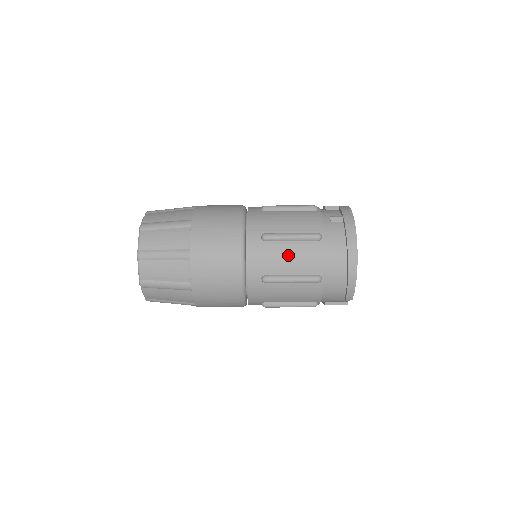
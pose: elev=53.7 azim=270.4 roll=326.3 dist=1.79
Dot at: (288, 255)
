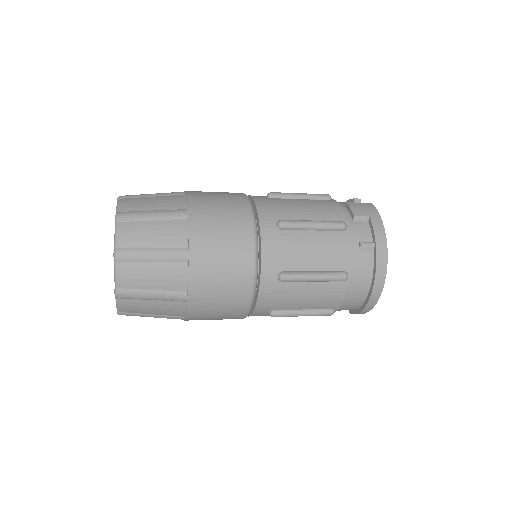
Dot at: (305, 295)
